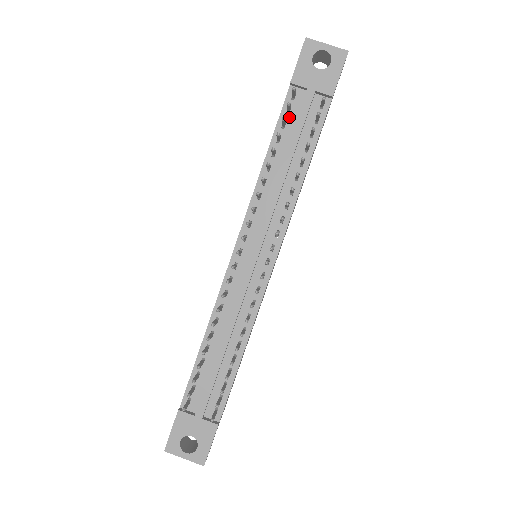
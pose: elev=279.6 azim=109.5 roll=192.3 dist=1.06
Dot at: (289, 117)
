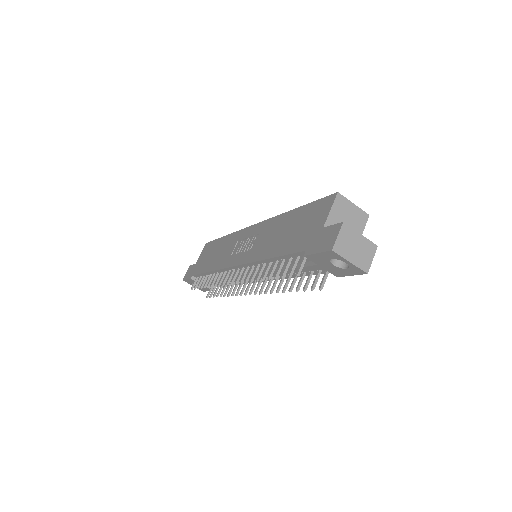
Dot at: (297, 259)
